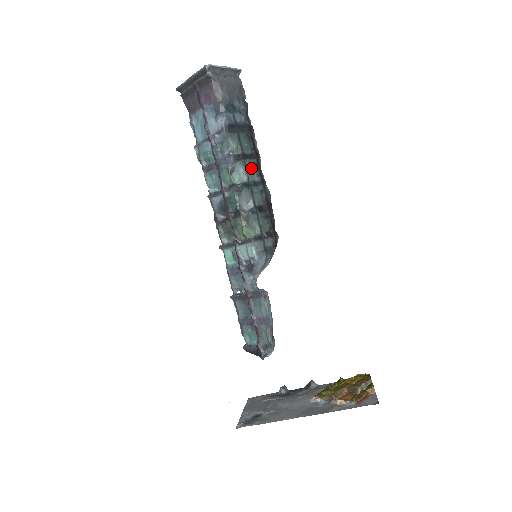
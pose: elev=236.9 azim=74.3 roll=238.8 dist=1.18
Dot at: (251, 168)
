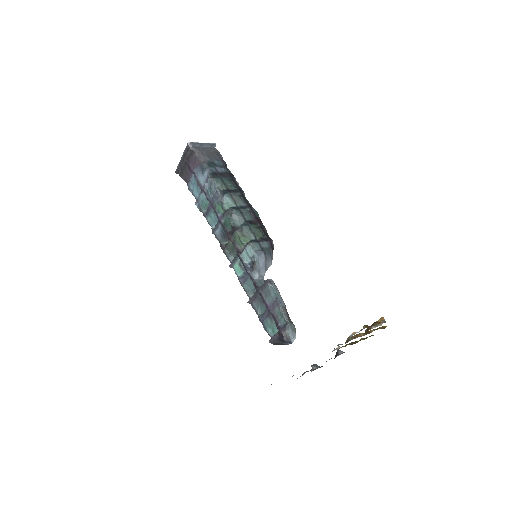
Dot at: (237, 198)
